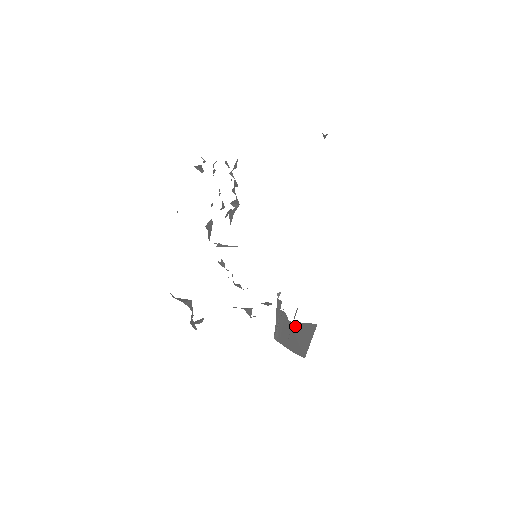
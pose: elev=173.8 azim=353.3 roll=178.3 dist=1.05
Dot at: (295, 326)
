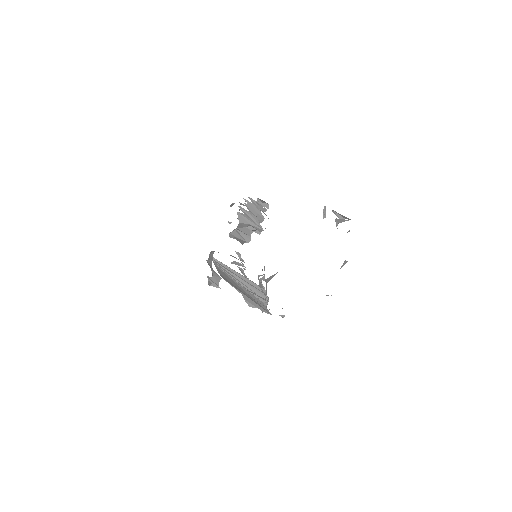
Dot at: occluded
